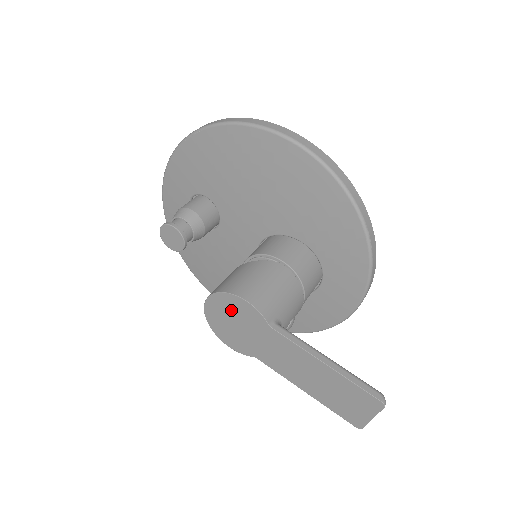
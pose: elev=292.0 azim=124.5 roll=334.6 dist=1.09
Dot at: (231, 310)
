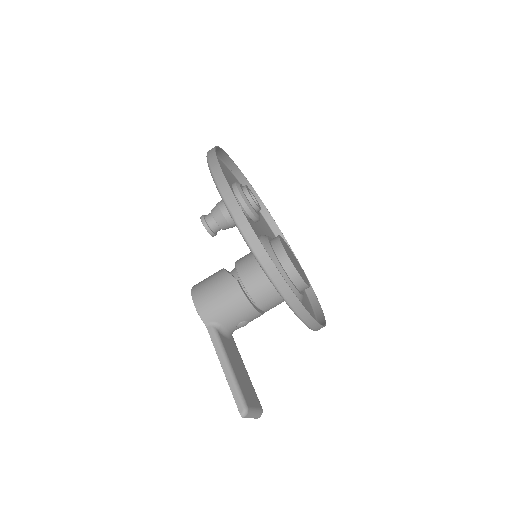
Dot at: occluded
